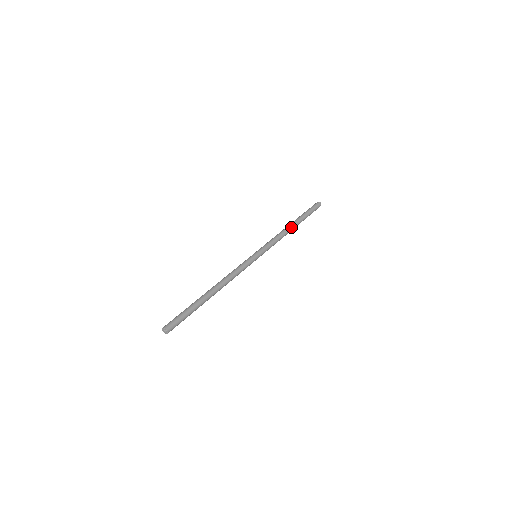
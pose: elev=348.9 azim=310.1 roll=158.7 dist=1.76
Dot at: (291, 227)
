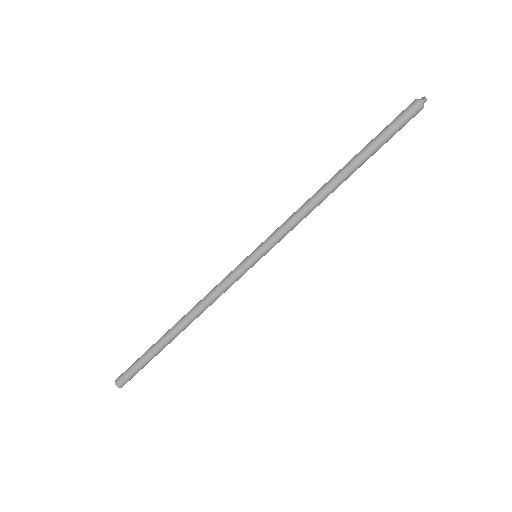
Dot at: (333, 183)
